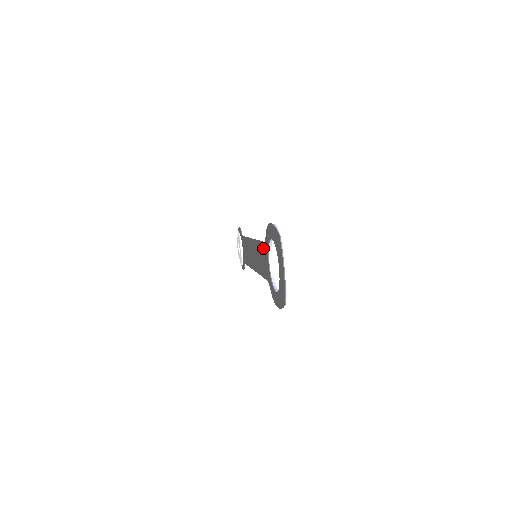
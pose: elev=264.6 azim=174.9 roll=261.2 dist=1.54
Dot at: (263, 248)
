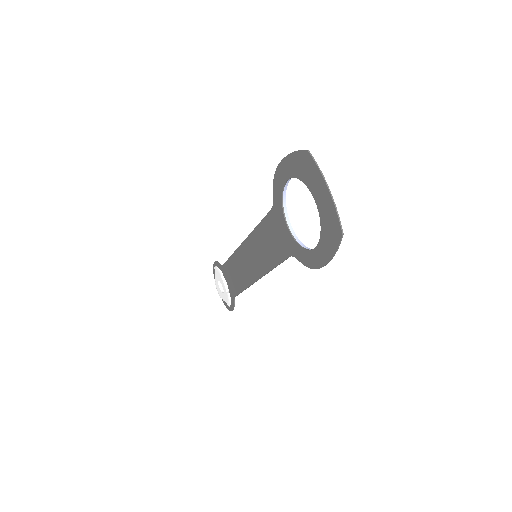
Dot at: (271, 220)
